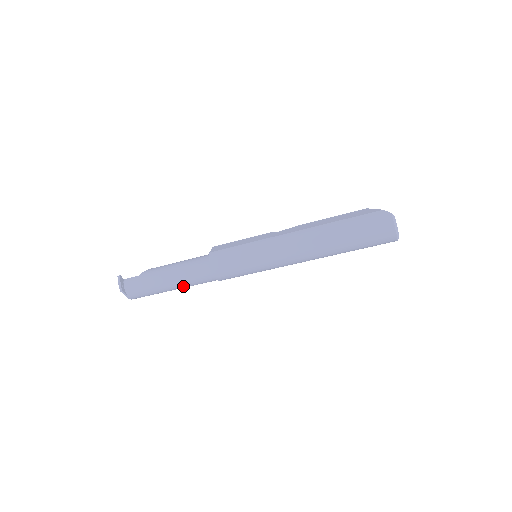
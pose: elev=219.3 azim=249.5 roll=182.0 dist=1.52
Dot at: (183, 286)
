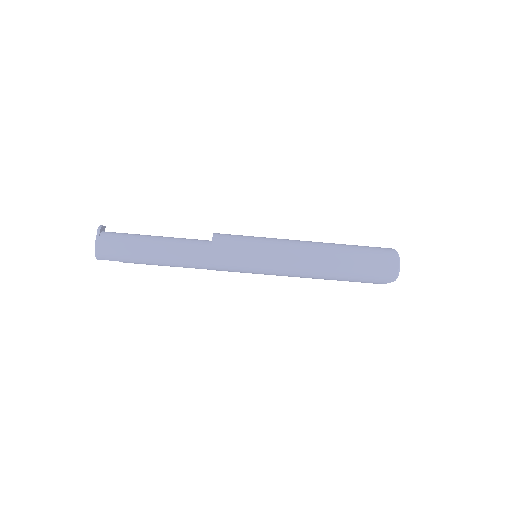
Dot at: (167, 250)
